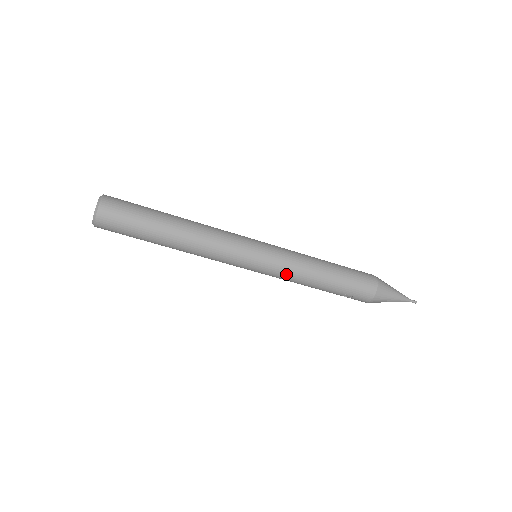
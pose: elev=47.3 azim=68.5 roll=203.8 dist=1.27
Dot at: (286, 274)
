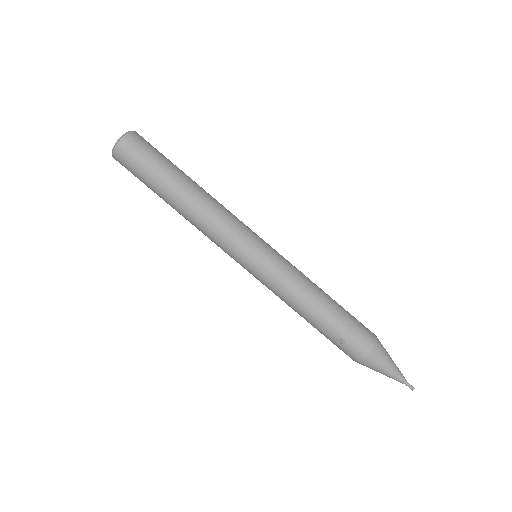
Dot at: (285, 279)
